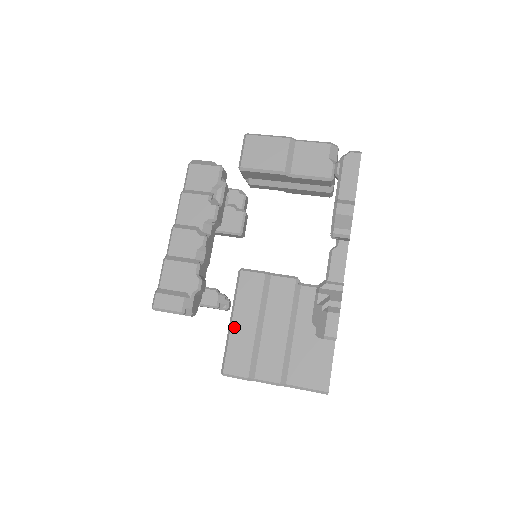
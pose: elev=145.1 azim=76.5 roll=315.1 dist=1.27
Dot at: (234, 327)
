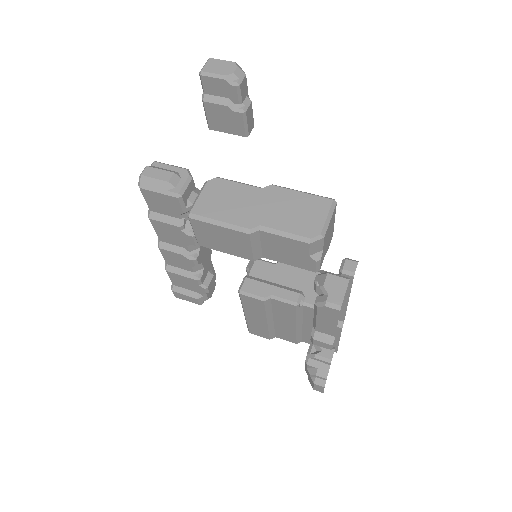
Dot at: (248, 318)
